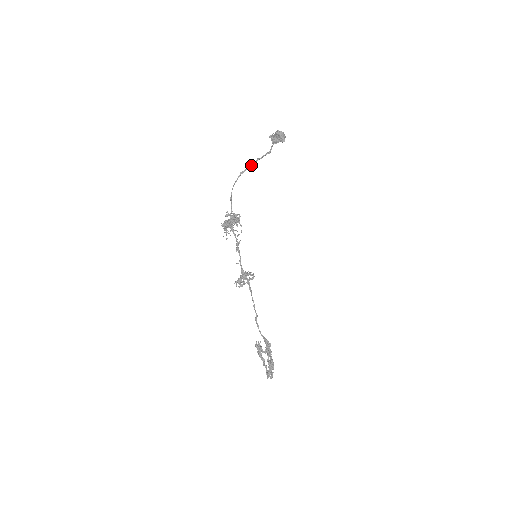
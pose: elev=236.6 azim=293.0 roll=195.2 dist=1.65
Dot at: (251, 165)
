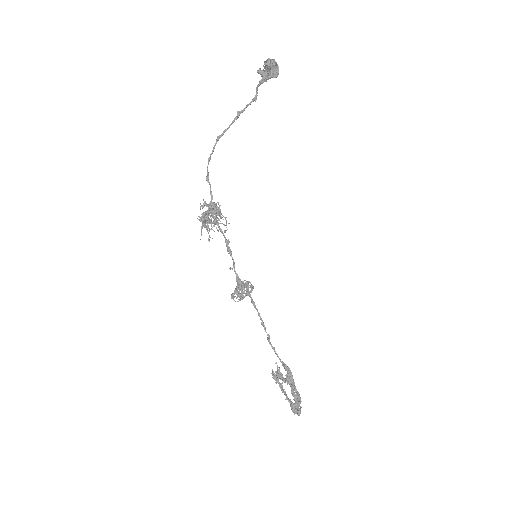
Dot at: (231, 123)
